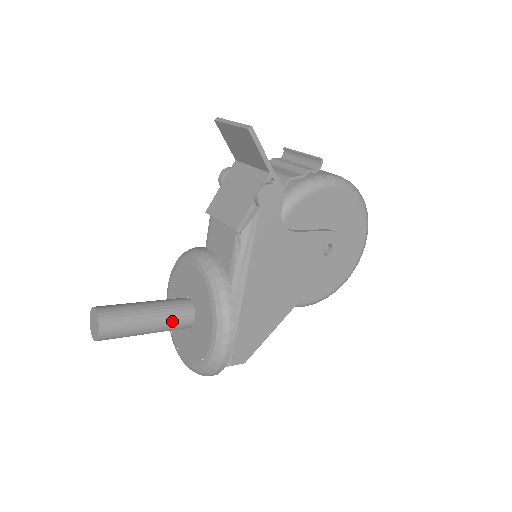
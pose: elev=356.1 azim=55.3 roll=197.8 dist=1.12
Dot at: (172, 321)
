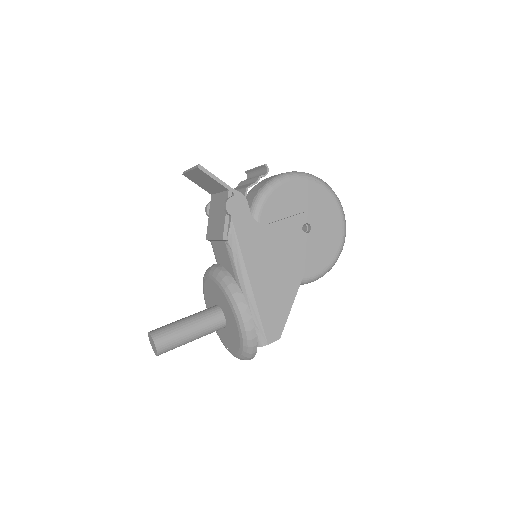
Dot at: (207, 324)
